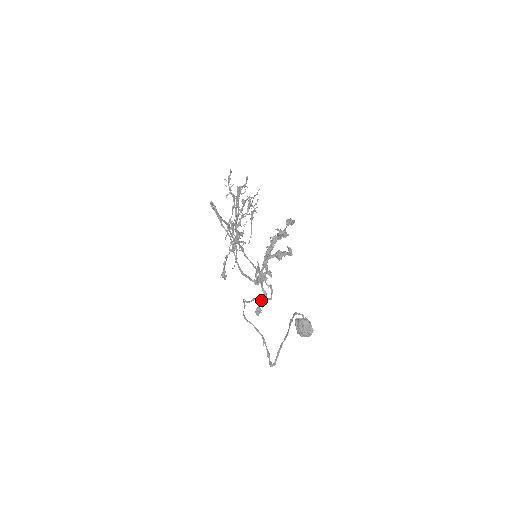
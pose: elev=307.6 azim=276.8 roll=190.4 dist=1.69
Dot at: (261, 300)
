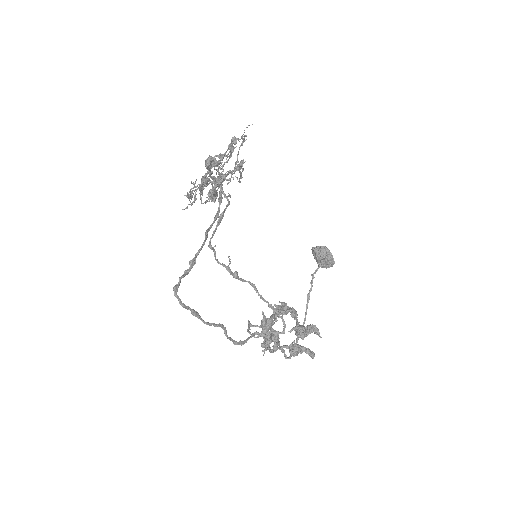
Dot at: (271, 339)
